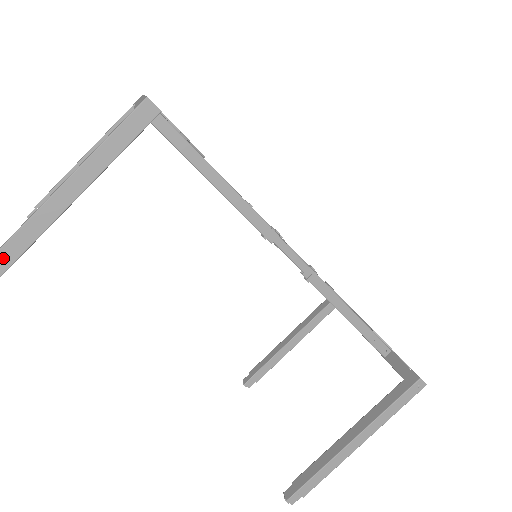
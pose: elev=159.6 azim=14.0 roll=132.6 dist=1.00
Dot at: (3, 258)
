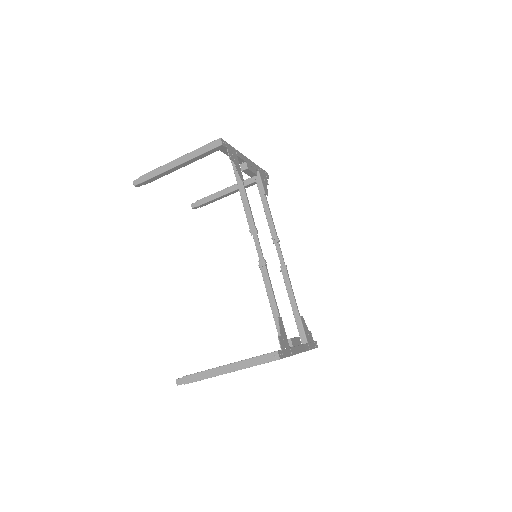
Dot at: (150, 175)
